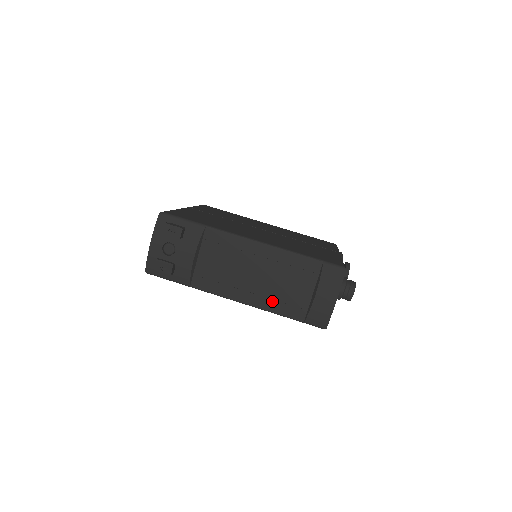
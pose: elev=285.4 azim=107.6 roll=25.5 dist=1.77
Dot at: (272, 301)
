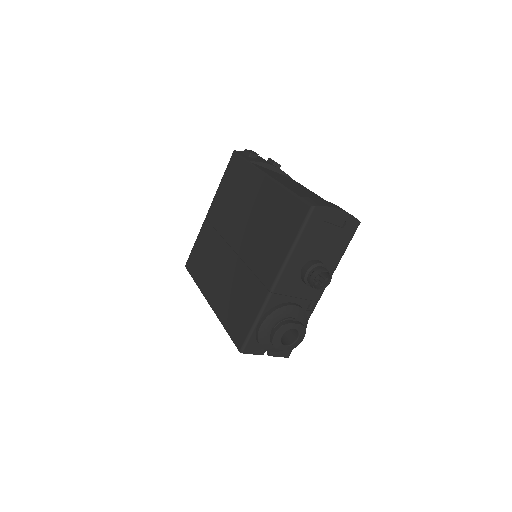
Dot at: (292, 188)
